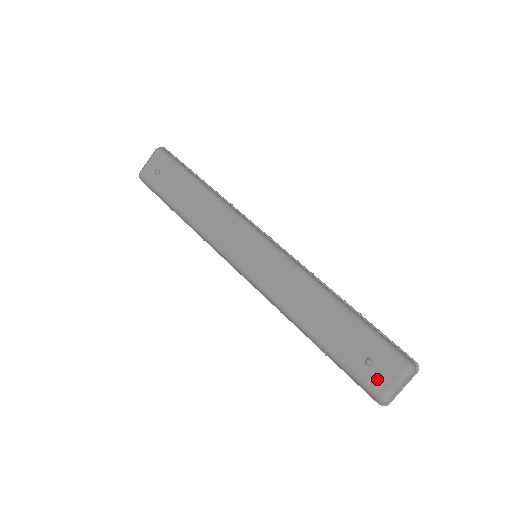
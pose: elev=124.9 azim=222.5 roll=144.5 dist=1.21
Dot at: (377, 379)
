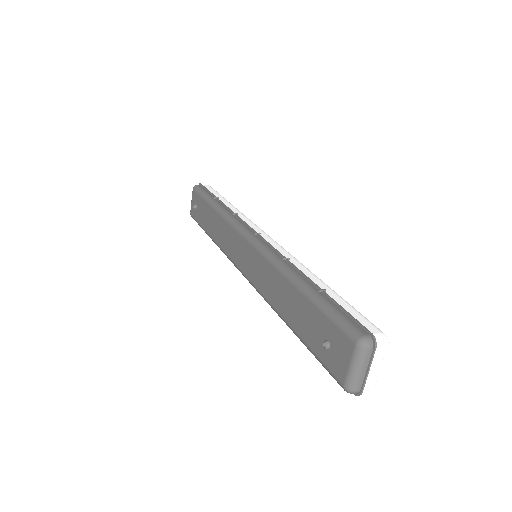
Dot at: (336, 363)
